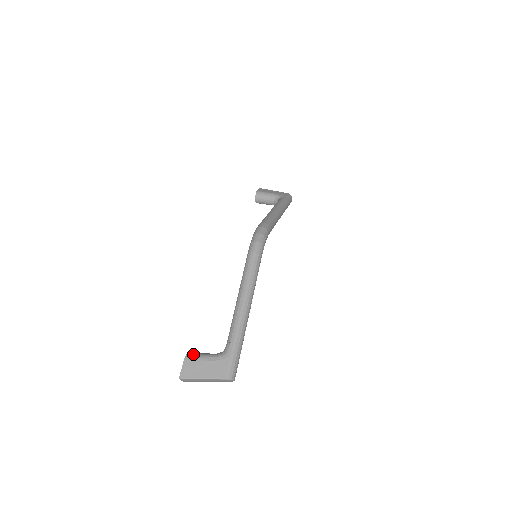
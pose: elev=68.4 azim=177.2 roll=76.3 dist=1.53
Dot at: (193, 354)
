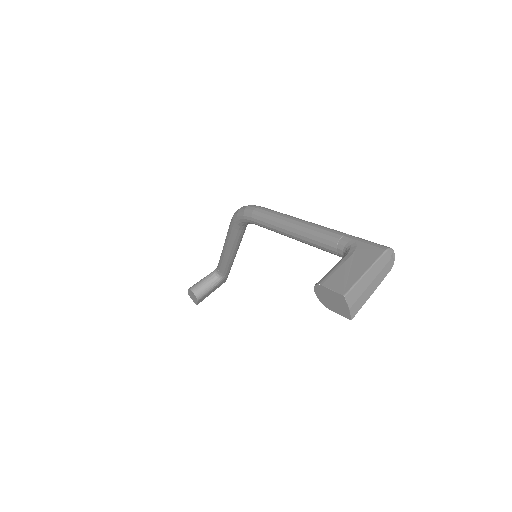
Dot at: (322, 278)
